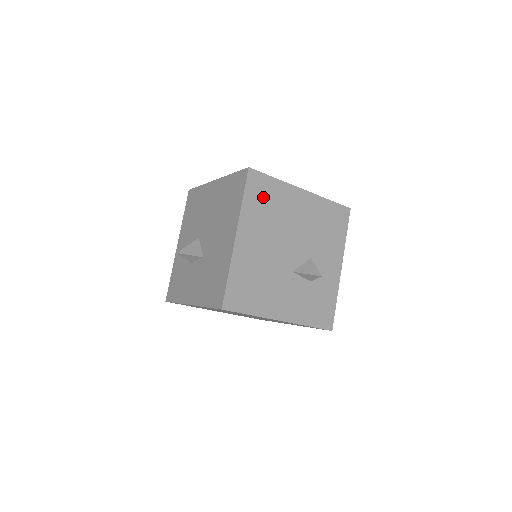
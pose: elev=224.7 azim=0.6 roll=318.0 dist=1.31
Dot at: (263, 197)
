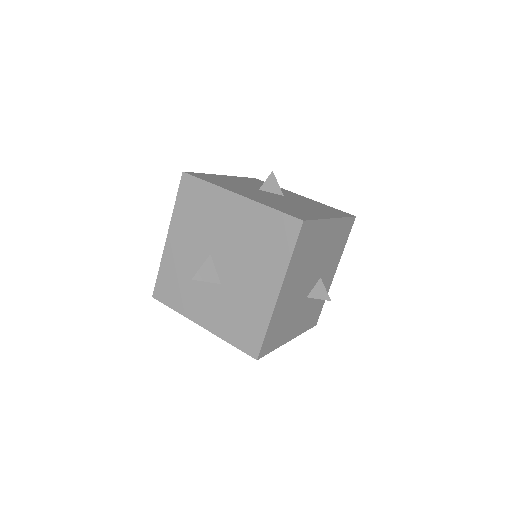
Dot at: (306, 244)
